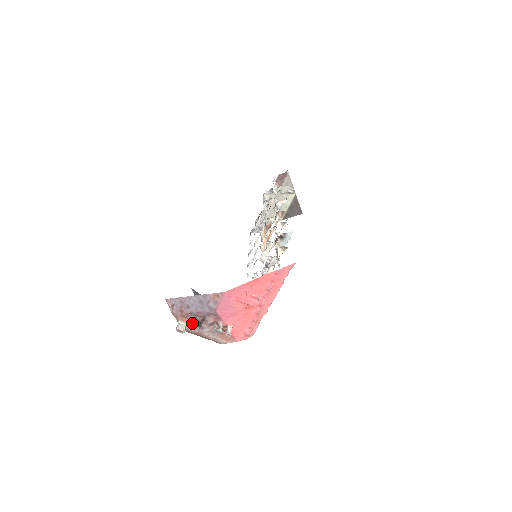
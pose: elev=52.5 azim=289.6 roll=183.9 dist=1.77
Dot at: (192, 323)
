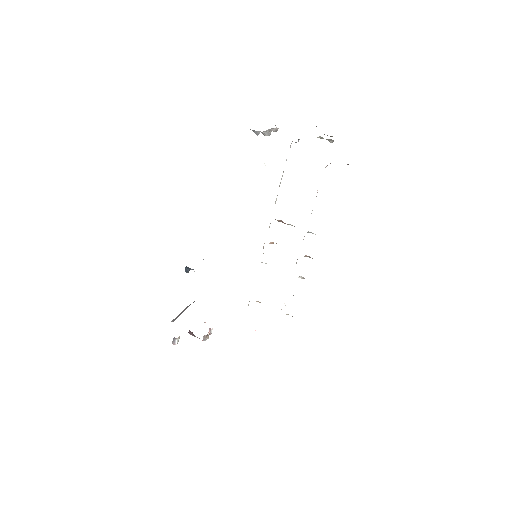
Dot at: occluded
